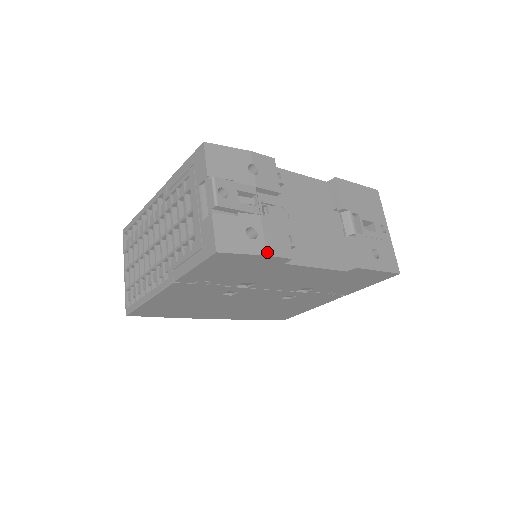
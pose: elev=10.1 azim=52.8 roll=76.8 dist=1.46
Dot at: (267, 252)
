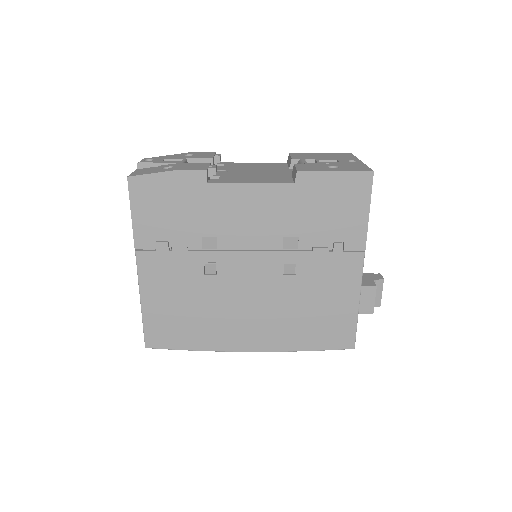
Dot at: (177, 169)
